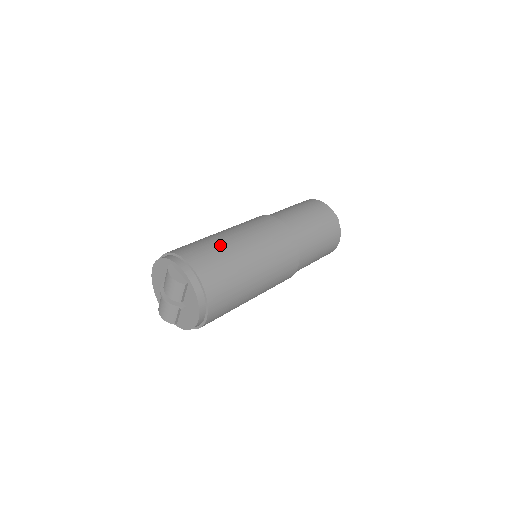
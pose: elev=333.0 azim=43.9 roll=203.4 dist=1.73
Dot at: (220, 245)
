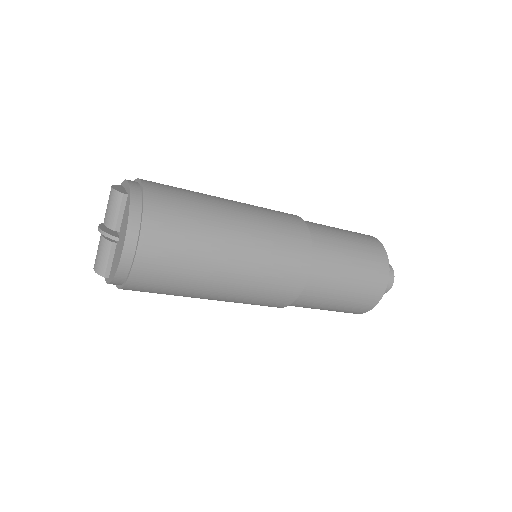
Dot at: (196, 192)
